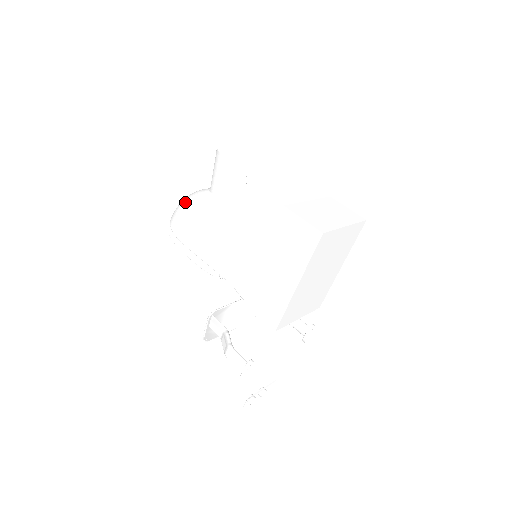
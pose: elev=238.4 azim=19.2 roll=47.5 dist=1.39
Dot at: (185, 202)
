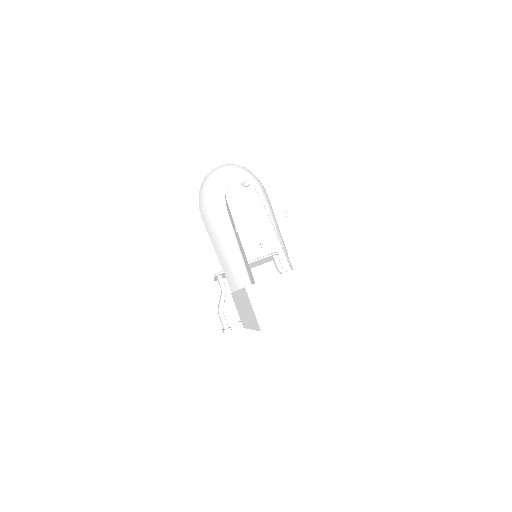
Dot at: (208, 185)
